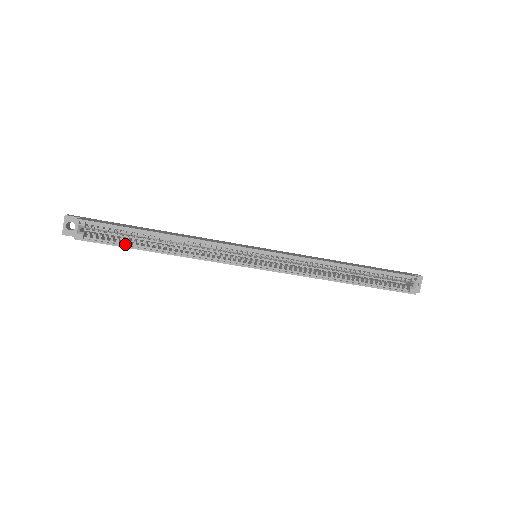
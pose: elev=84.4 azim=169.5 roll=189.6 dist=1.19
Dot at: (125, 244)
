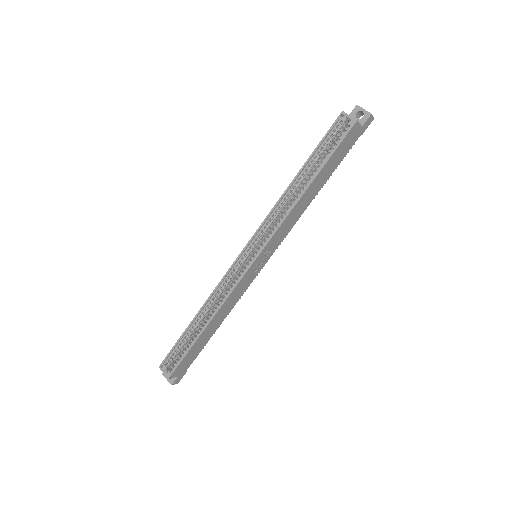
Dot at: (189, 348)
